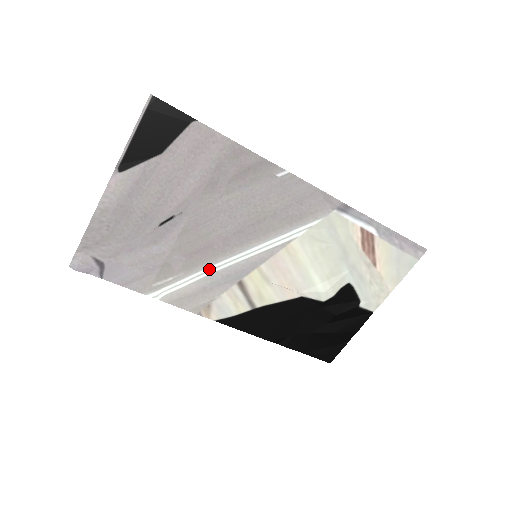
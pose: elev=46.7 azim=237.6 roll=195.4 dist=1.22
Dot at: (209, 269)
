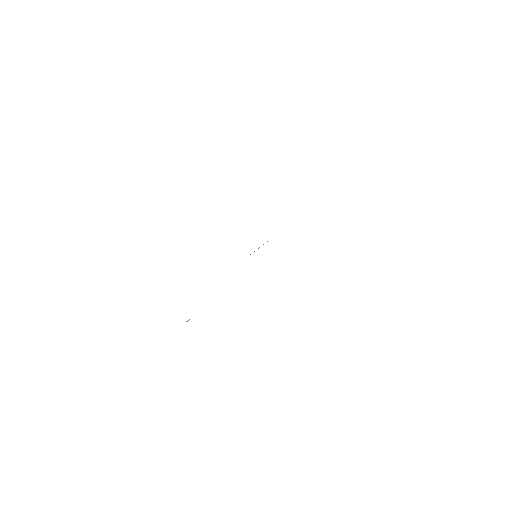
Dot at: occluded
